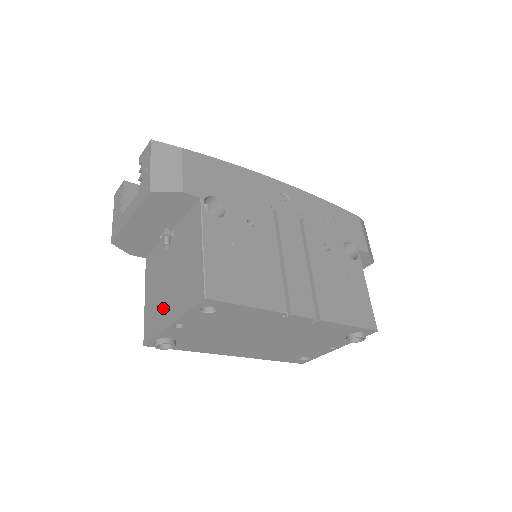
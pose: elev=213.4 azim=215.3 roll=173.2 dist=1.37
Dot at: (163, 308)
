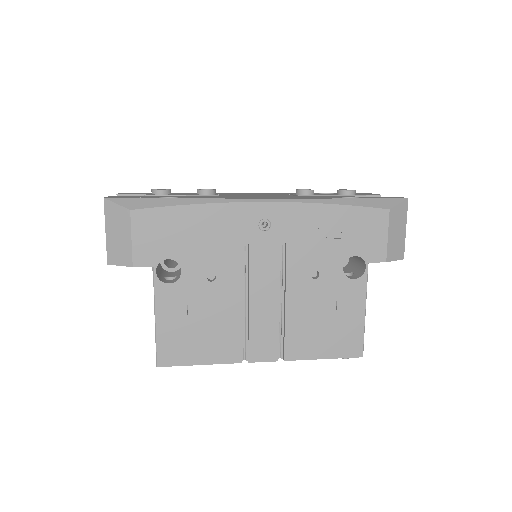
Dot at: occluded
